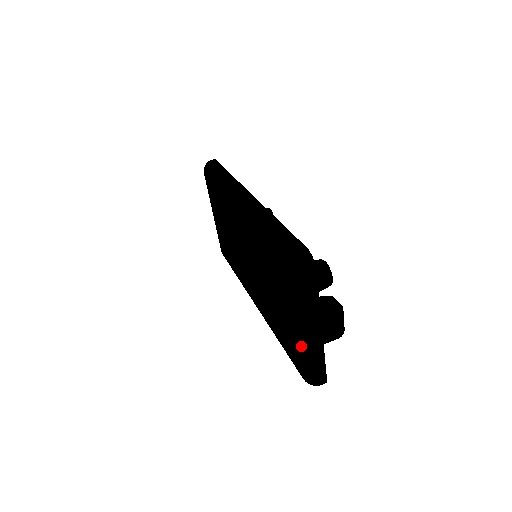
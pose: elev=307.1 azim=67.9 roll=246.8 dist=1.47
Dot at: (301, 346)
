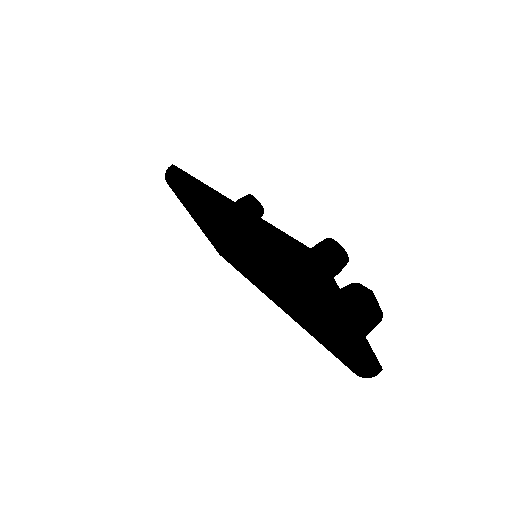
Dot at: (342, 347)
